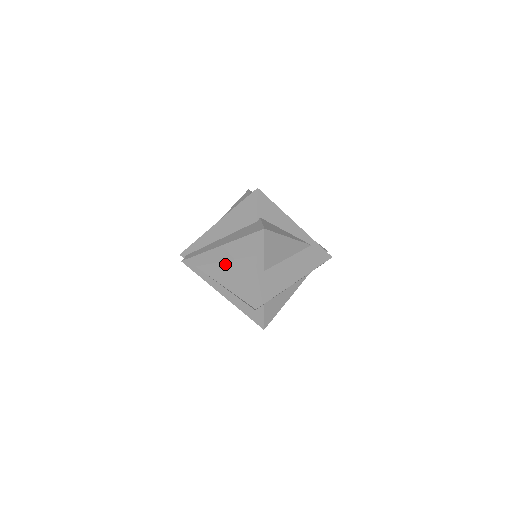
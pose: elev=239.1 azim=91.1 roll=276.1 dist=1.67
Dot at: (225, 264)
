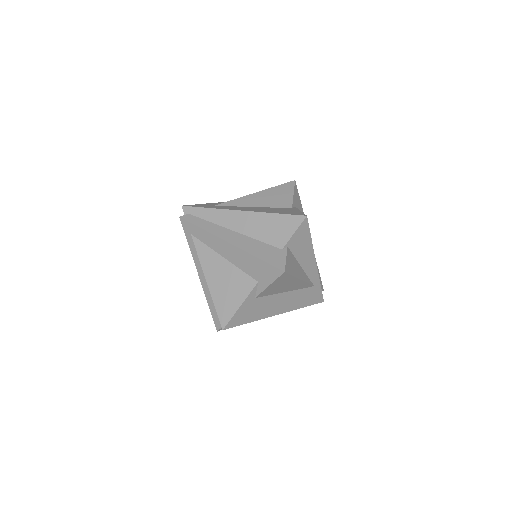
Dot at: (222, 260)
